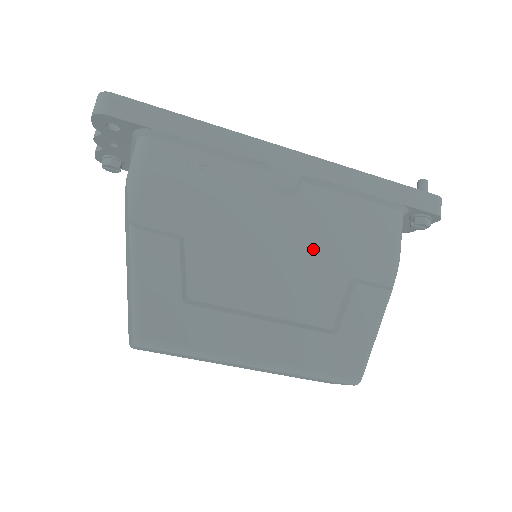
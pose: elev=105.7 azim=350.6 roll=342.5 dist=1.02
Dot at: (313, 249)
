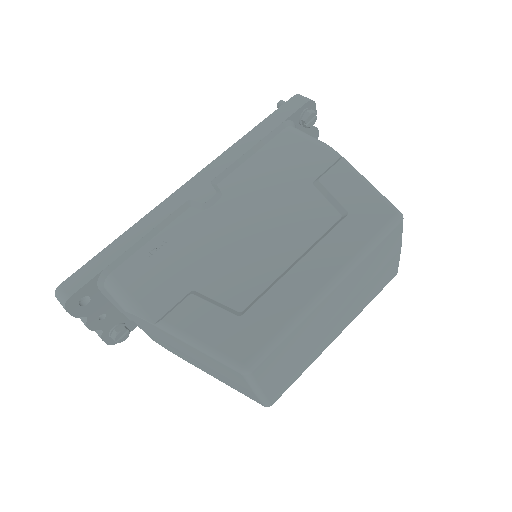
Dot at: (271, 201)
